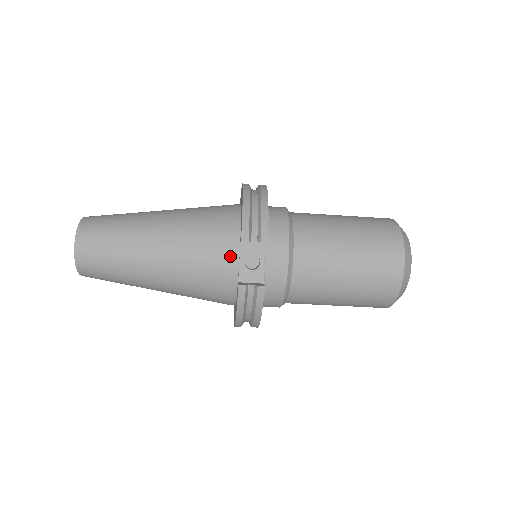
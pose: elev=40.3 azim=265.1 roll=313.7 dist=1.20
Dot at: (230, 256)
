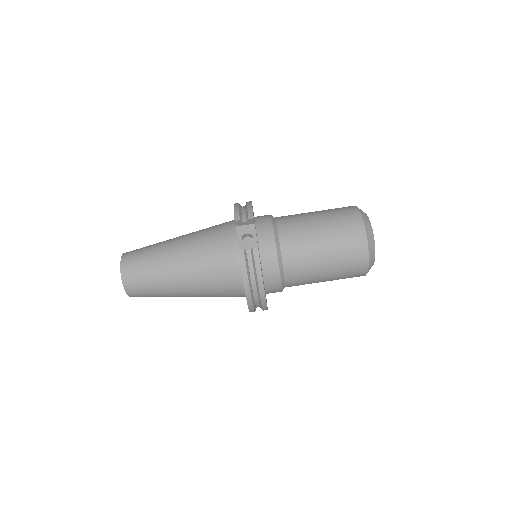
Dot at: (231, 240)
